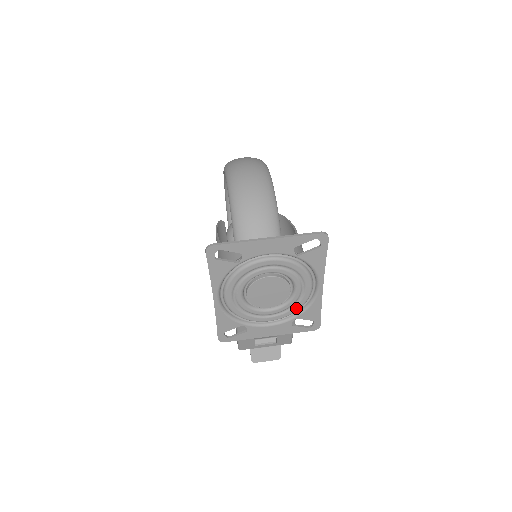
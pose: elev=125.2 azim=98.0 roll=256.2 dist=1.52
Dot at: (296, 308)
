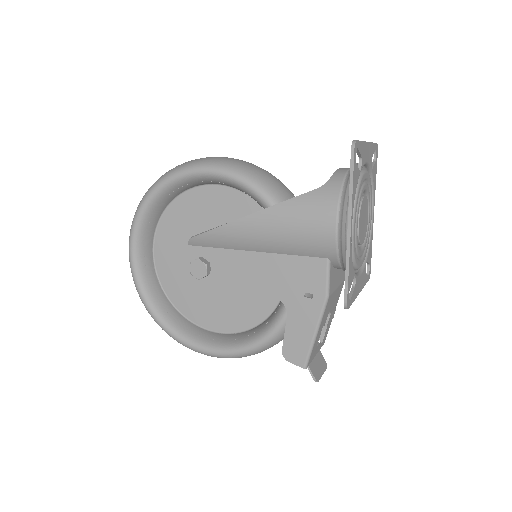
Dot at: (367, 245)
